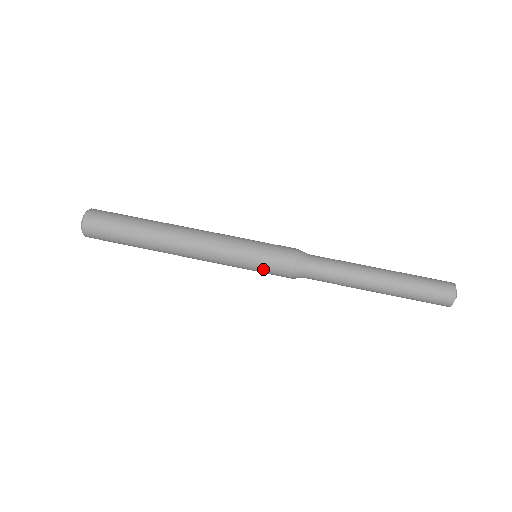
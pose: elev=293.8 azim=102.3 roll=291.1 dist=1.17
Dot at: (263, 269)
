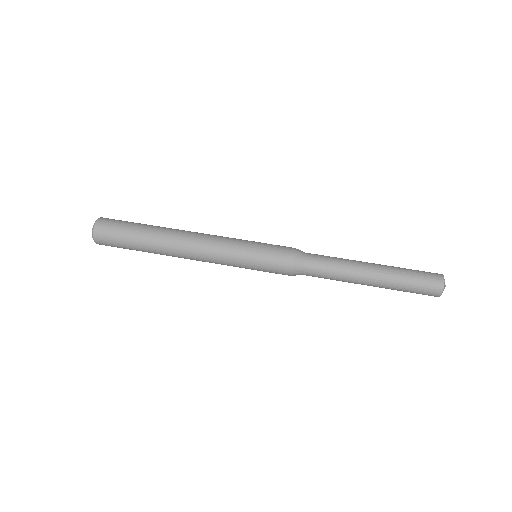
Dot at: (263, 268)
